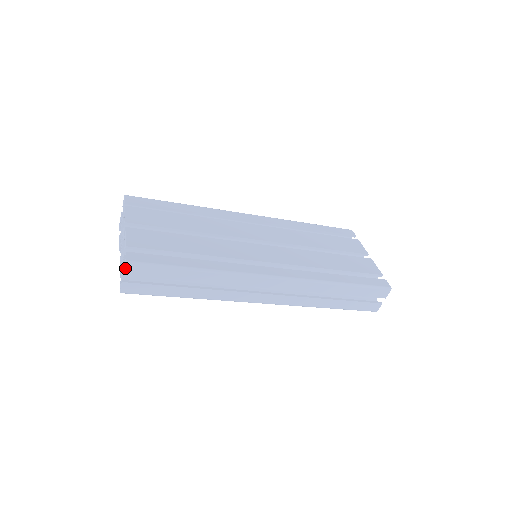
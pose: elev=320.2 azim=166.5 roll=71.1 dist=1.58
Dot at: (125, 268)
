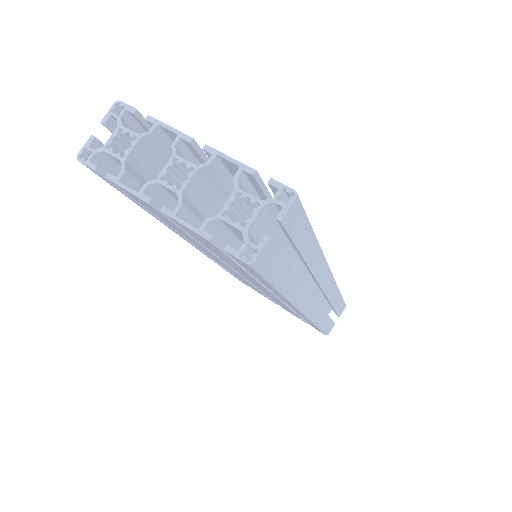
Dot at: (290, 205)
